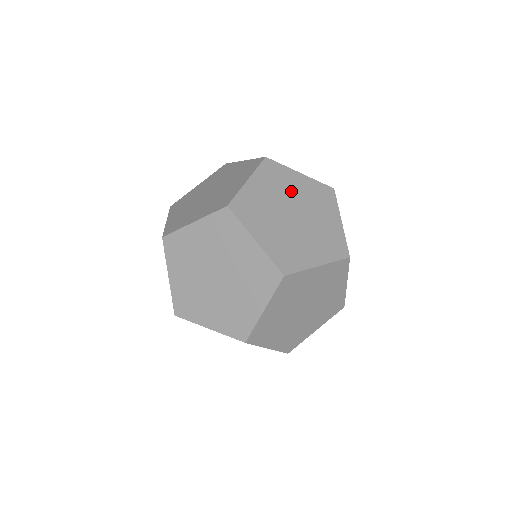
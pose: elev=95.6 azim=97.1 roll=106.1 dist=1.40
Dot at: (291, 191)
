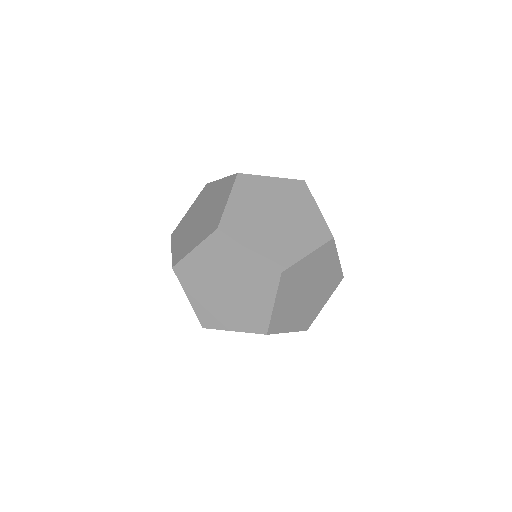
Dot at: (268, 196)
